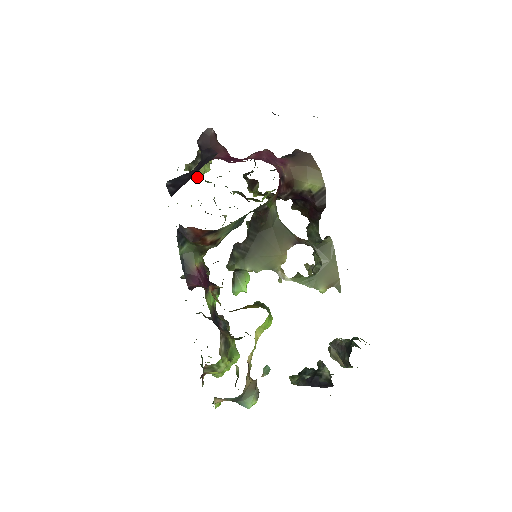
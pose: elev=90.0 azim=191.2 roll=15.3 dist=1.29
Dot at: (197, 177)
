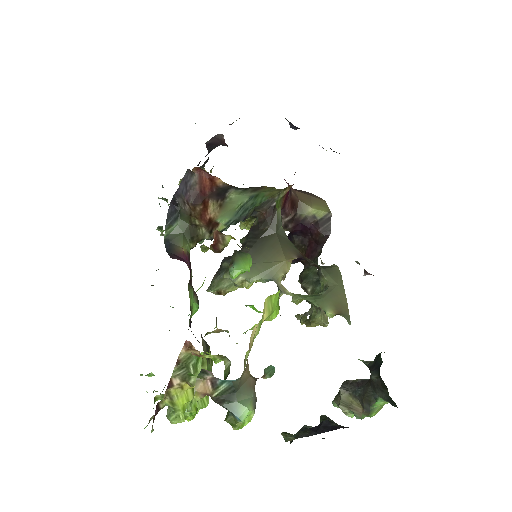
Dot at: occluded
